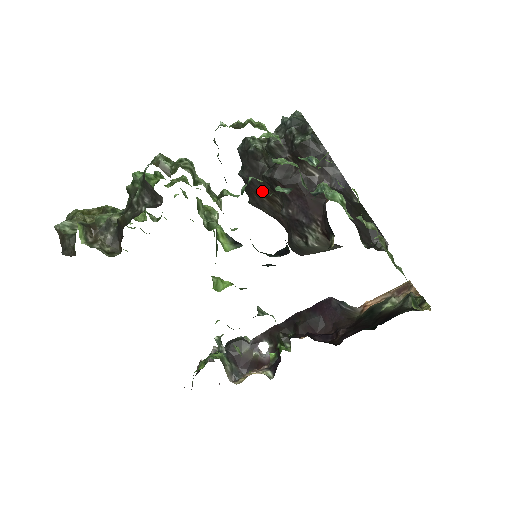
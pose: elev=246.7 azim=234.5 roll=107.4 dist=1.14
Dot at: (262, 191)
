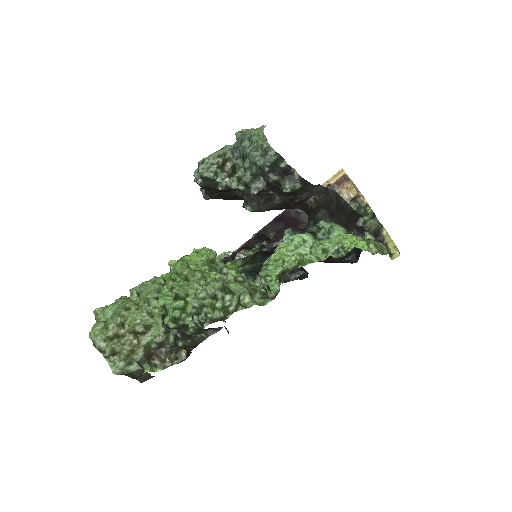
Dot at: (232, 199)
